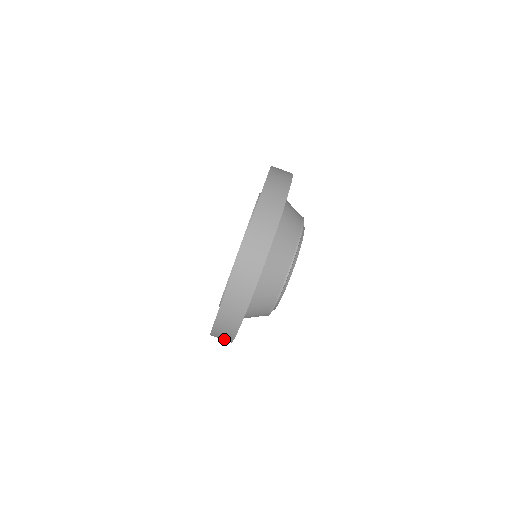
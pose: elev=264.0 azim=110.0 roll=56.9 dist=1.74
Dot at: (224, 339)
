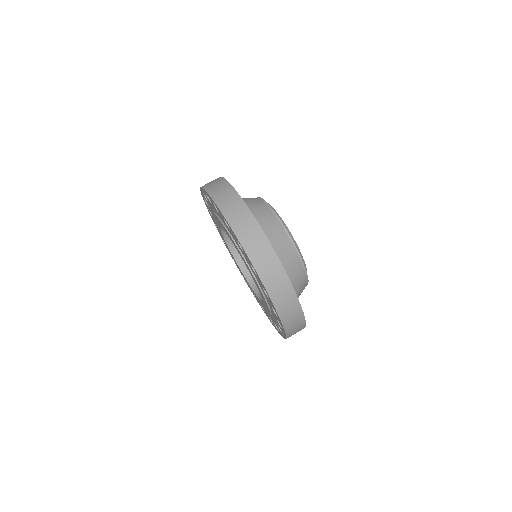
Dot at: (299, 330)
